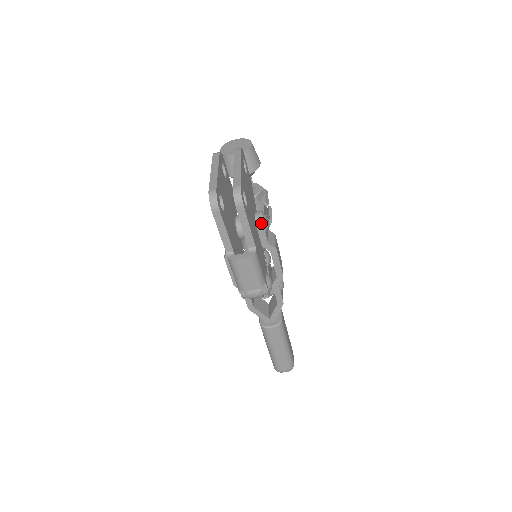
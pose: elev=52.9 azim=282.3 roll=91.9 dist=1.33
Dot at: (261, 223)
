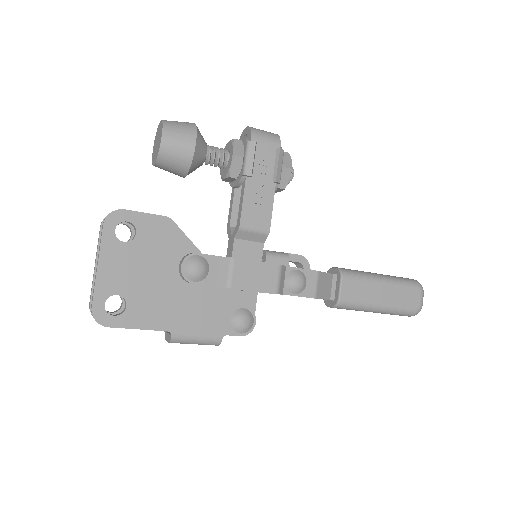
Dot at: (185, 279)
